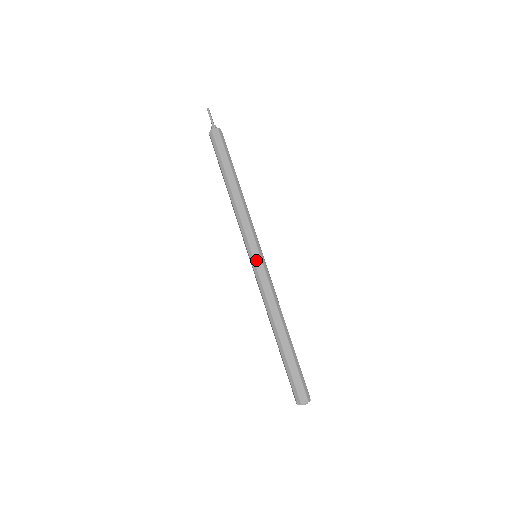
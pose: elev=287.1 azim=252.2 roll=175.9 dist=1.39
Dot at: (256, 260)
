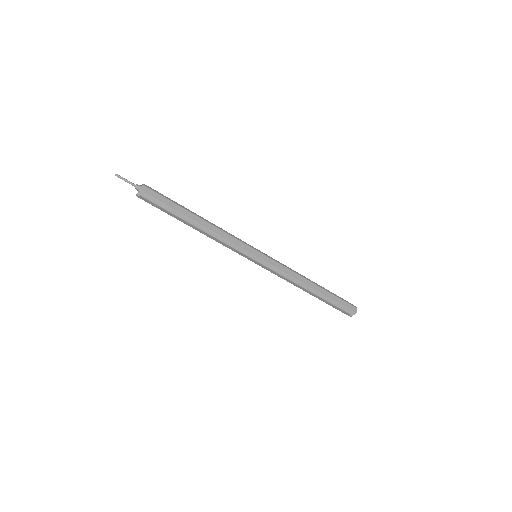
Dot at: (262, 258)
